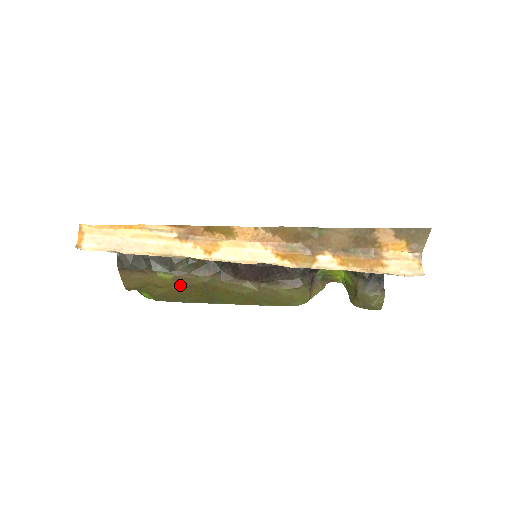
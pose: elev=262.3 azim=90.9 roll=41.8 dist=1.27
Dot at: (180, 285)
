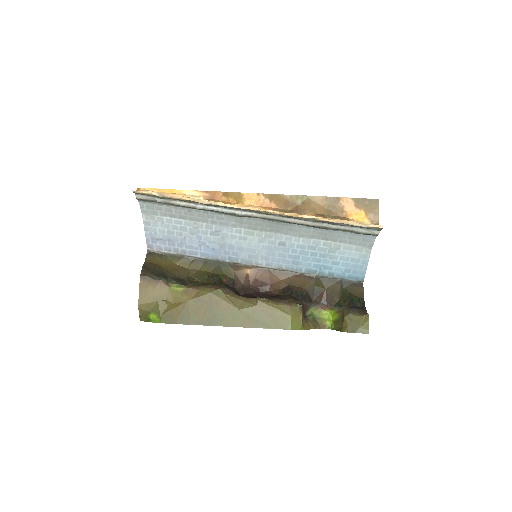
Dot at: (188, 298)
